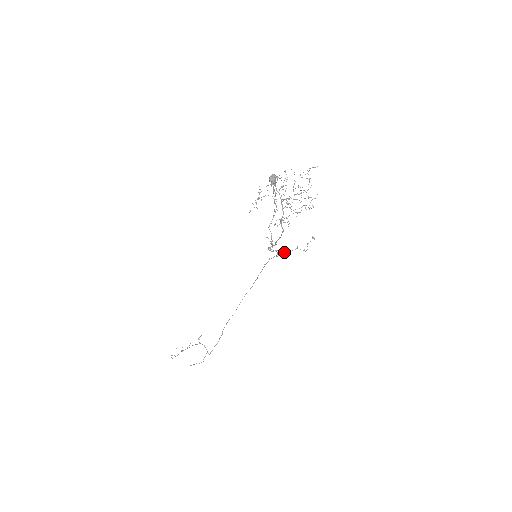
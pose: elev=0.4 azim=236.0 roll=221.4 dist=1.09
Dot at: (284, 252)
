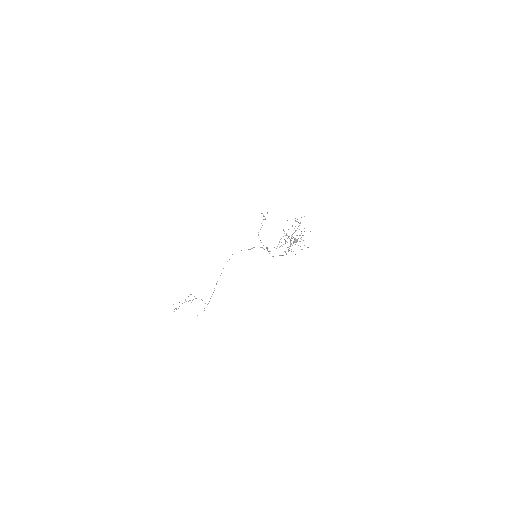
Dot at: occluded
